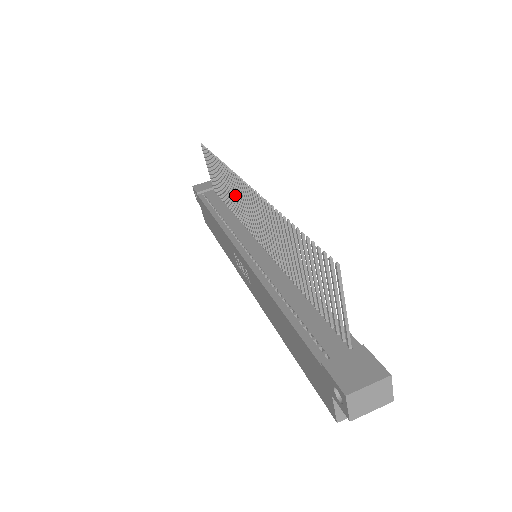
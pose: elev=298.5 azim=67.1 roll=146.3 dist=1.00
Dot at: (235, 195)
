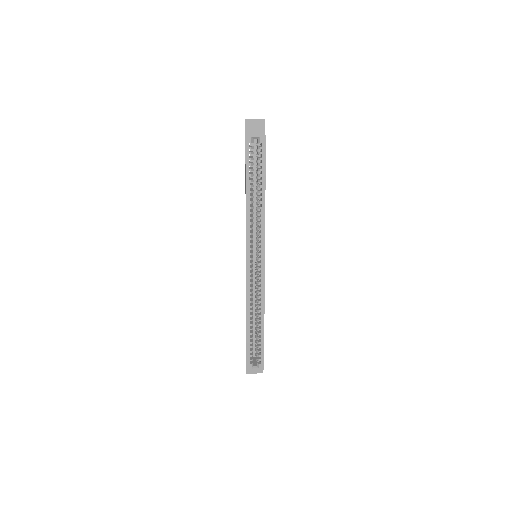
Dot at: occluded
